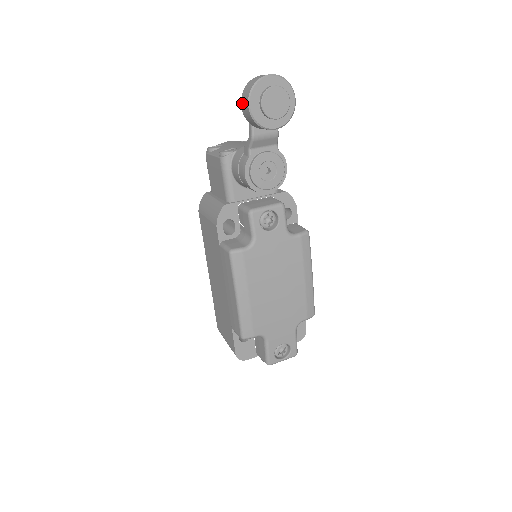
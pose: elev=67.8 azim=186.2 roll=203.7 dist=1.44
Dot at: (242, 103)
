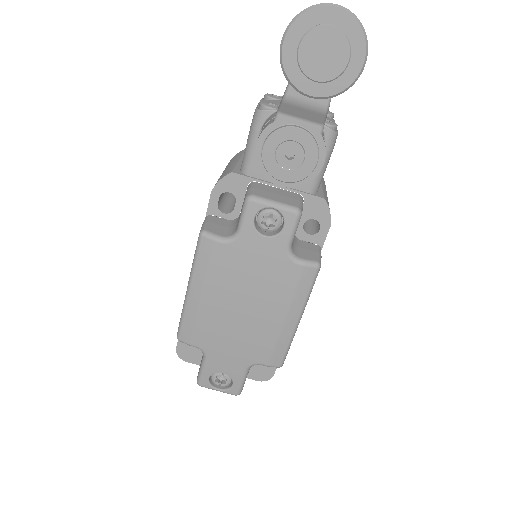
Dot at: occluded
